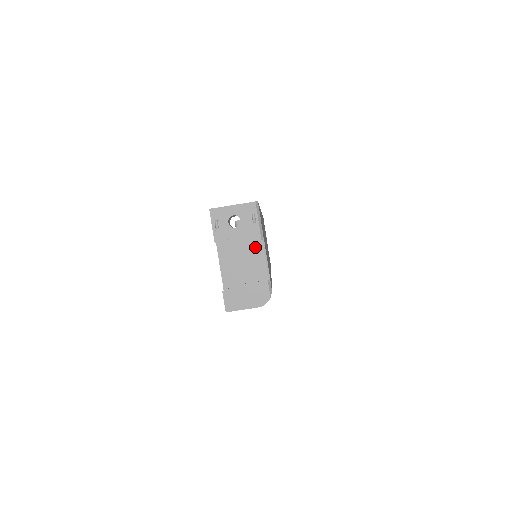
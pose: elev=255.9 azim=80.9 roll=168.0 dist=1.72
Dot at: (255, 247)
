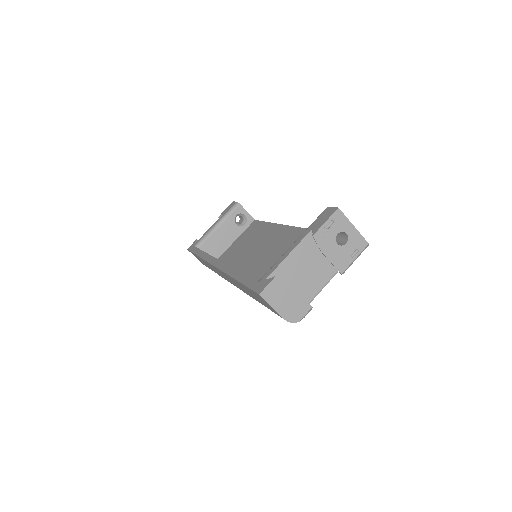
Dot at: (326, 271)
